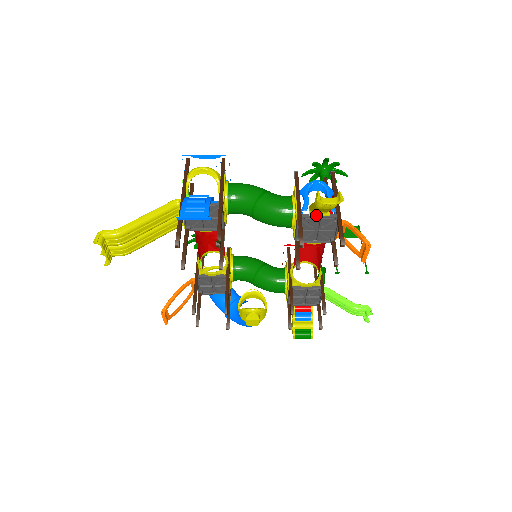
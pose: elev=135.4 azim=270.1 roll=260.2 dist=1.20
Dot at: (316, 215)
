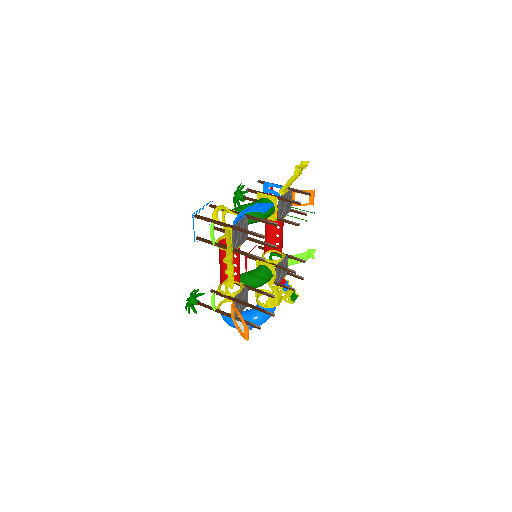
Dot at: (285, 193)
